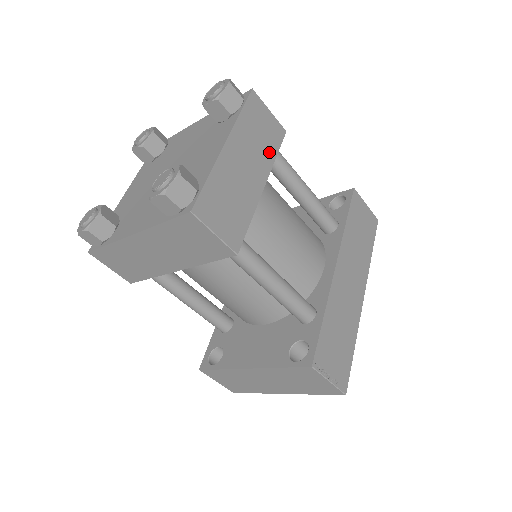
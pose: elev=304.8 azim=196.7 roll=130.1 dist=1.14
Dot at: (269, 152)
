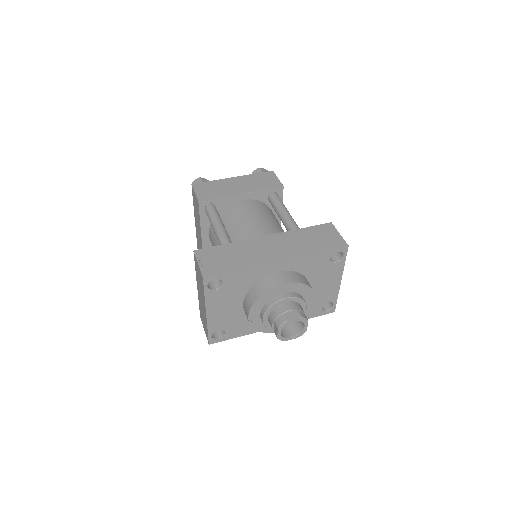
Dot at: (260, 187)
